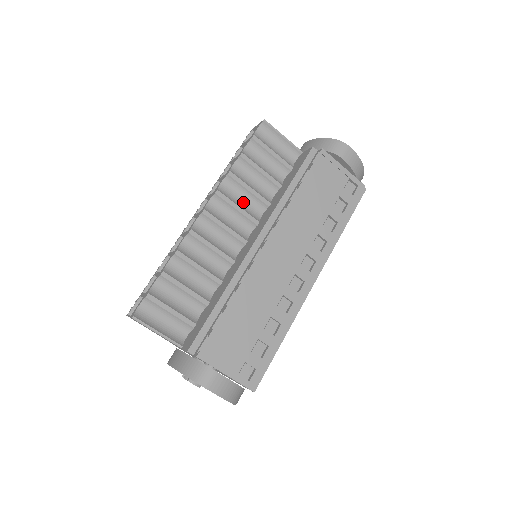
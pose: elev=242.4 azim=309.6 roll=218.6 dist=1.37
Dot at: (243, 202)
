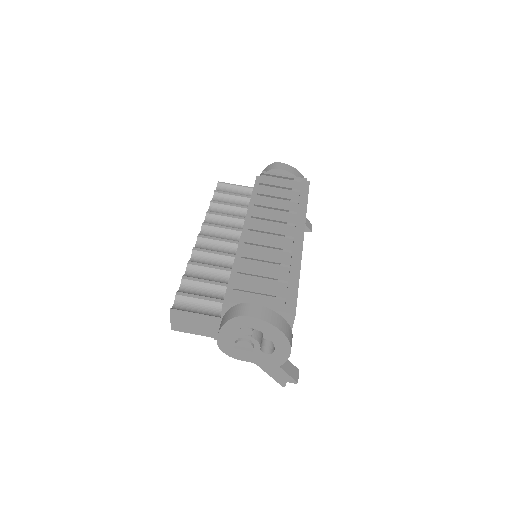
Dot at: (226, 225)
